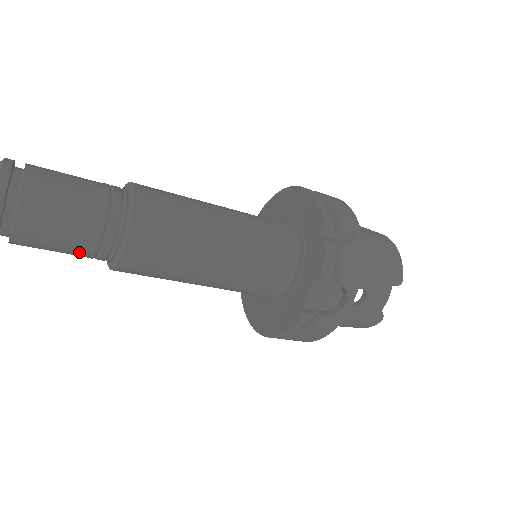
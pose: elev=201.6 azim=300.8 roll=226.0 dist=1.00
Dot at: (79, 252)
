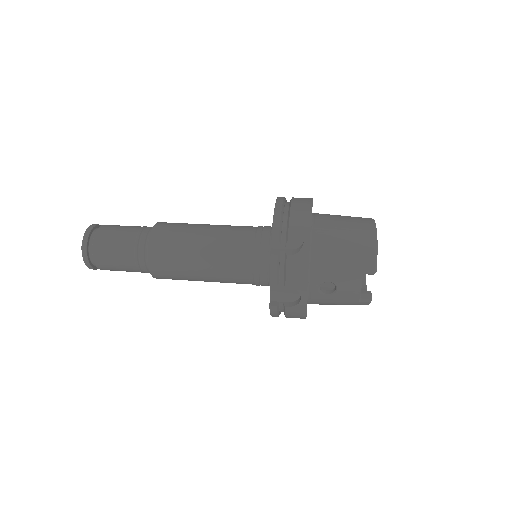
Dot at: occluded
